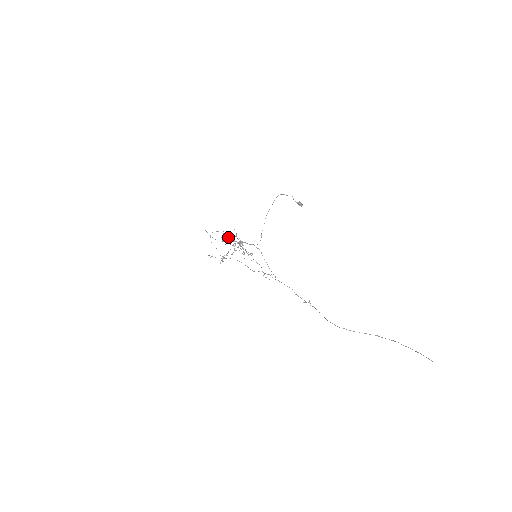
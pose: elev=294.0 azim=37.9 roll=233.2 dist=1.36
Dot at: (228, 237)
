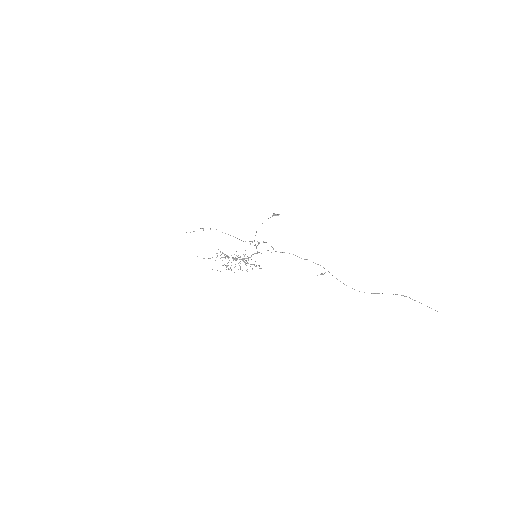
Dot at: (234, 272)
